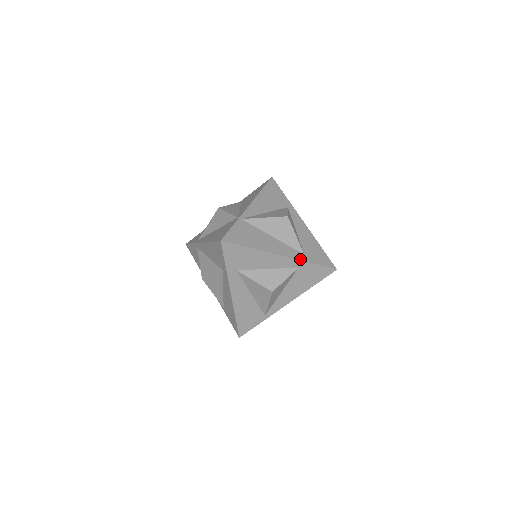
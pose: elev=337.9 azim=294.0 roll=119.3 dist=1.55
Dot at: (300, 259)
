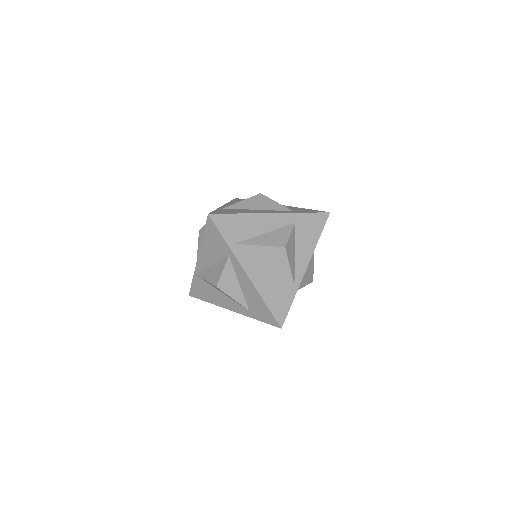
Dot at: (246, 315)
